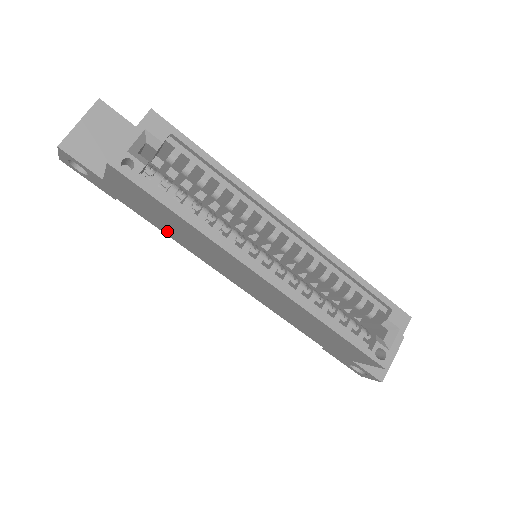
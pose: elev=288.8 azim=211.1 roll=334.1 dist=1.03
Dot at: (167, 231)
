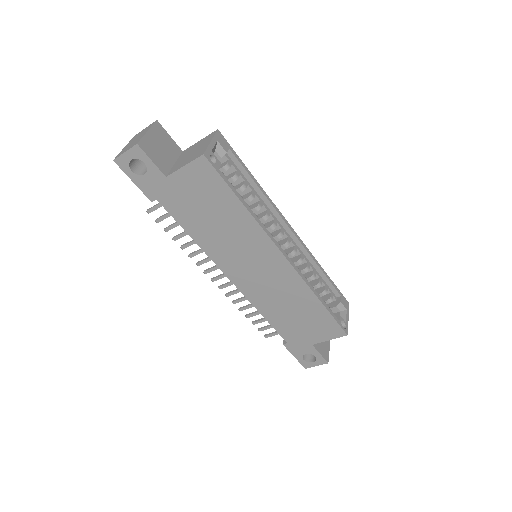
Dot at: (197, 230)
